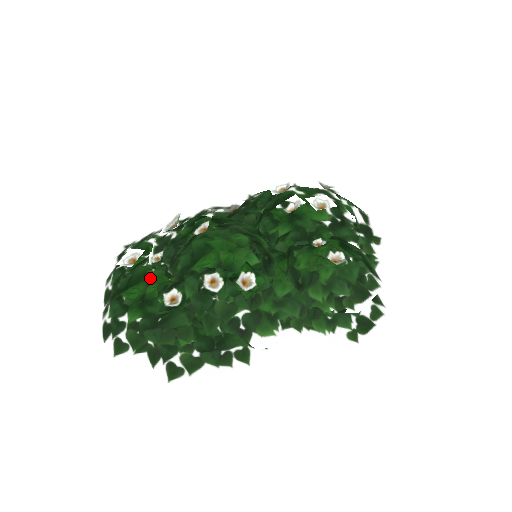
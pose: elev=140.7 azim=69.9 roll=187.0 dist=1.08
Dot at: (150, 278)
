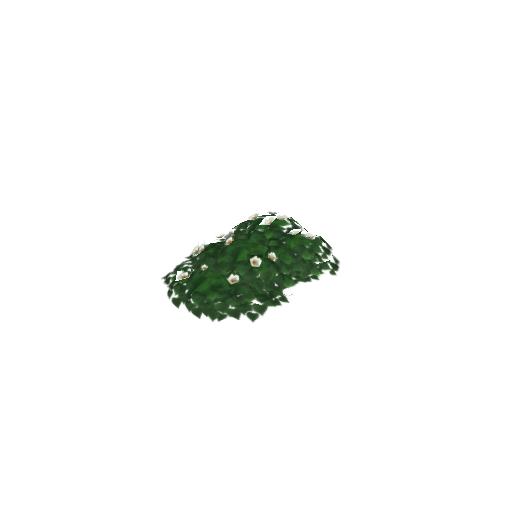
Dot at: (208, 277)
